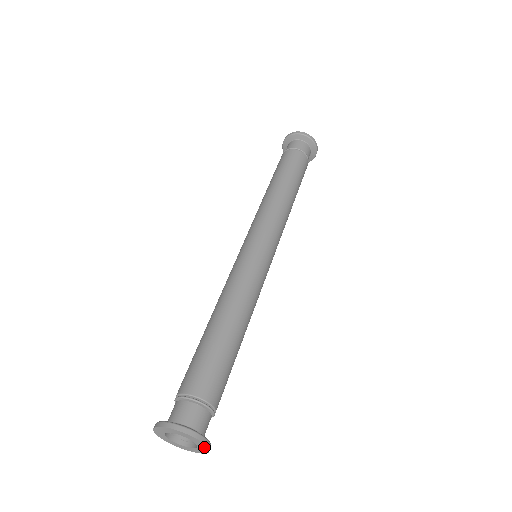
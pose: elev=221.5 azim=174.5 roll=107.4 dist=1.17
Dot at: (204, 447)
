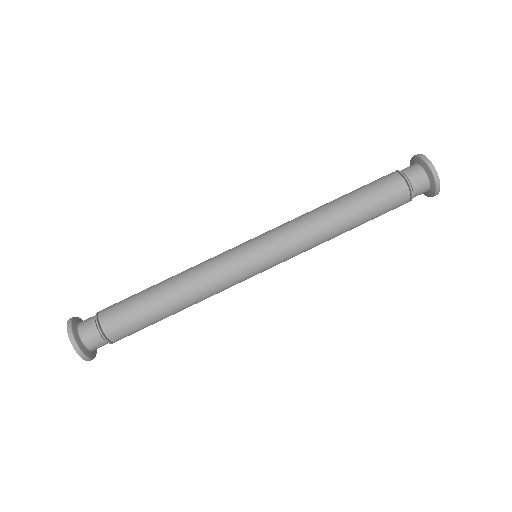
Dot at: occluded
